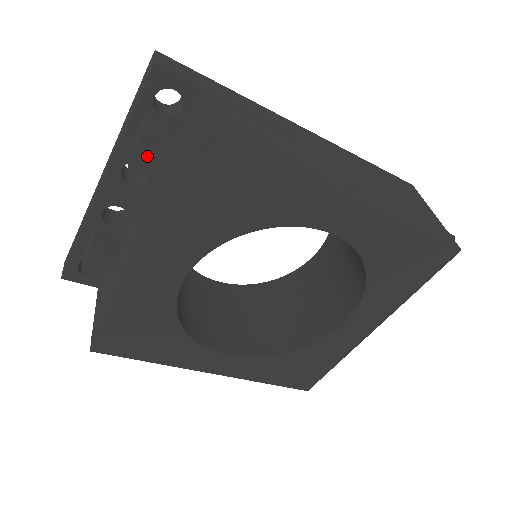
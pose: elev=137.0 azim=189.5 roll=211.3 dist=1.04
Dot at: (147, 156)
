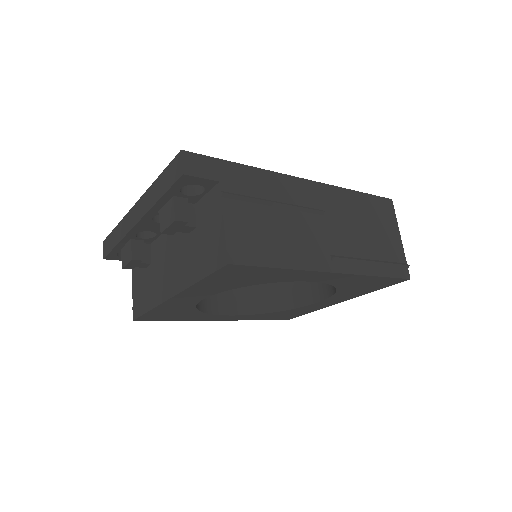
Dot at: (176, 228)
